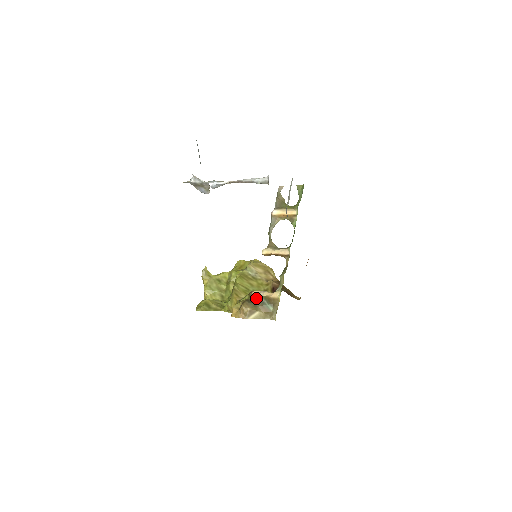
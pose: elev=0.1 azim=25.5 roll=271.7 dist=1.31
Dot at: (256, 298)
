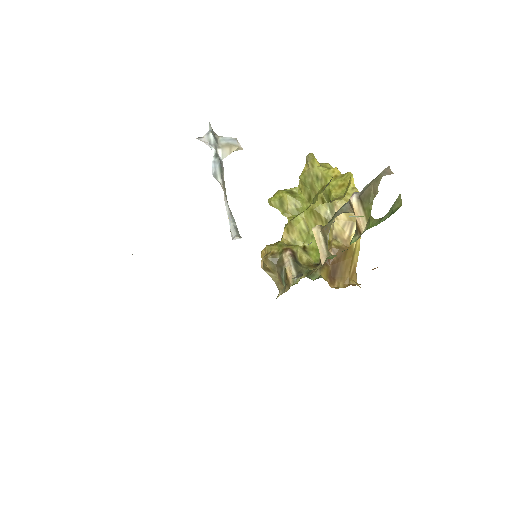
Dot at: (281, 262)
